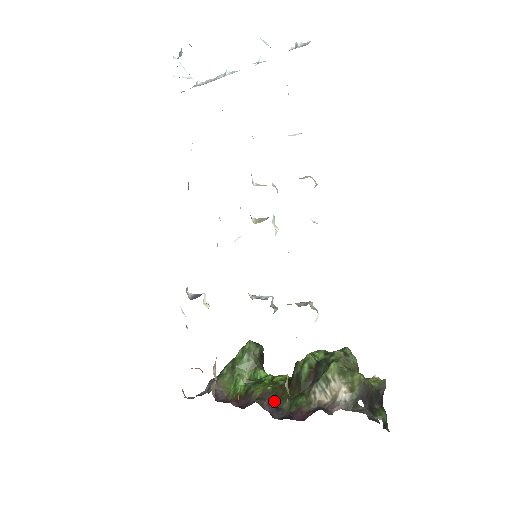
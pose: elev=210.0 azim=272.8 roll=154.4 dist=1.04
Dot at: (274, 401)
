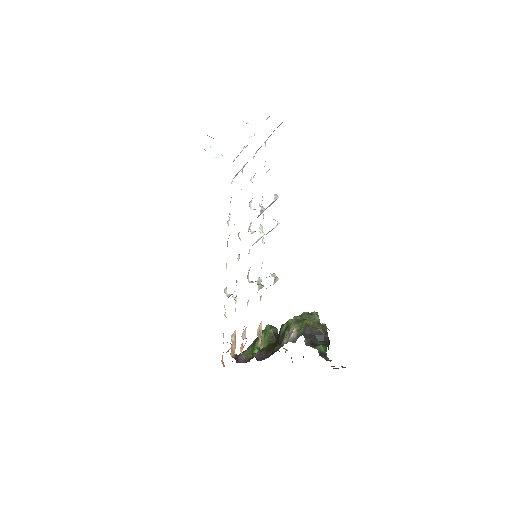
Dot at: (264, 353)
